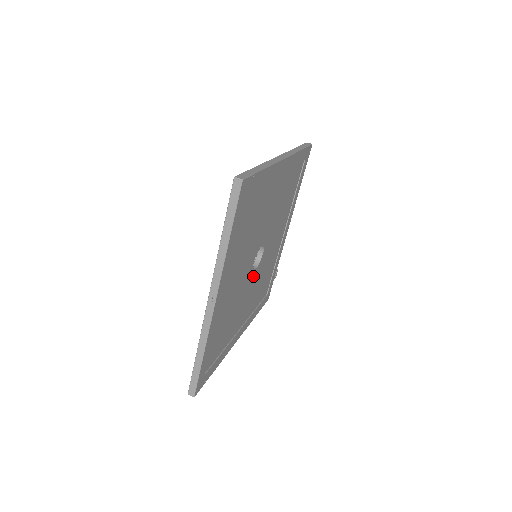
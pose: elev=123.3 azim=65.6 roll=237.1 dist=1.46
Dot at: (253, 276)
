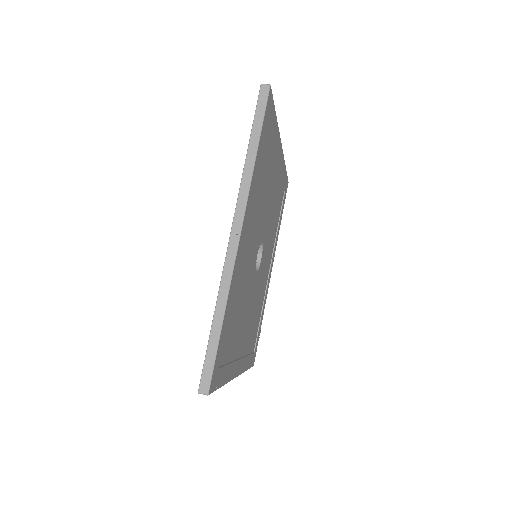
Dot at: (254, 281)
